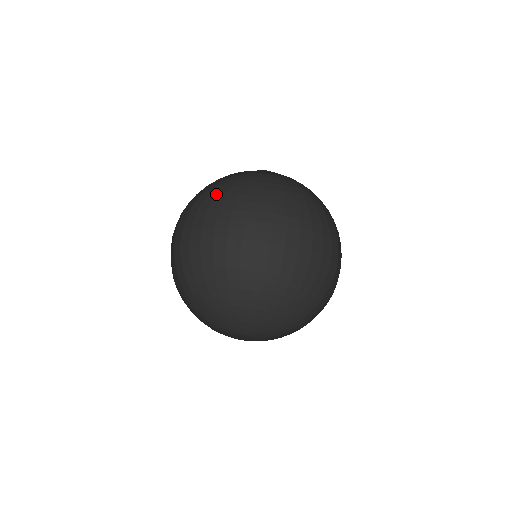
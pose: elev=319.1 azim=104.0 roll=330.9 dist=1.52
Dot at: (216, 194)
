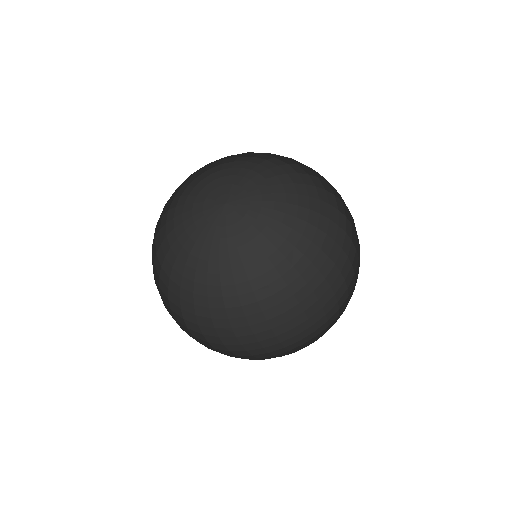
Dot at: (168, 250)
